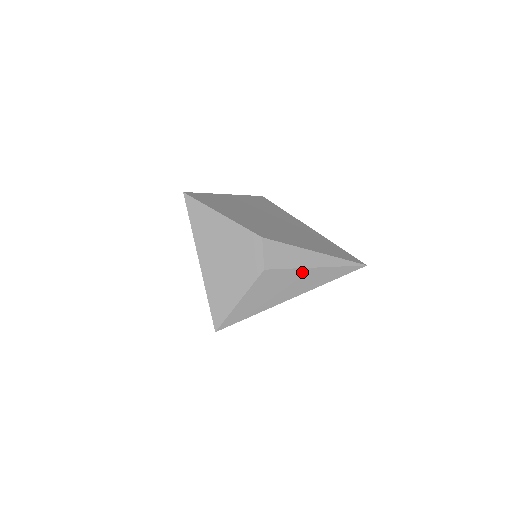
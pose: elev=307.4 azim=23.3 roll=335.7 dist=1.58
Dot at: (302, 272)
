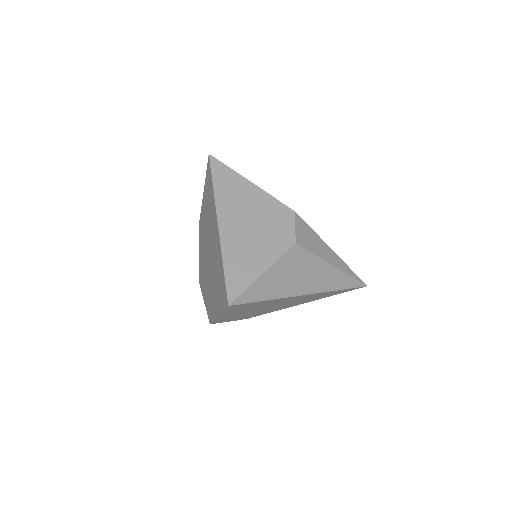
Dot at: (322, 265)
